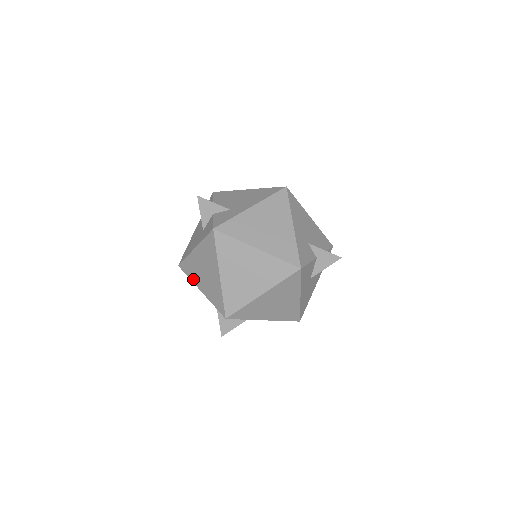
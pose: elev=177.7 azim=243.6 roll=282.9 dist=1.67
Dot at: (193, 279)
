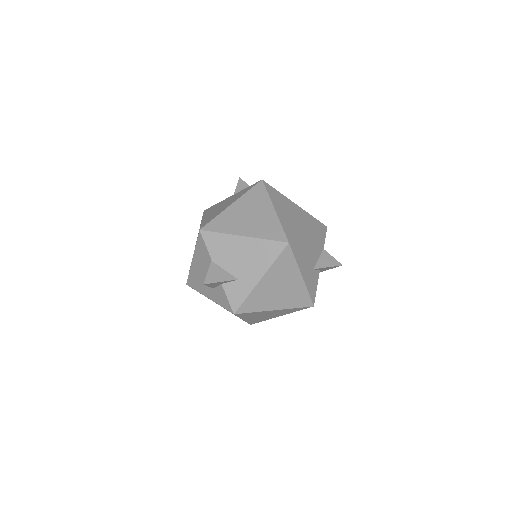
Dot at: occluded
